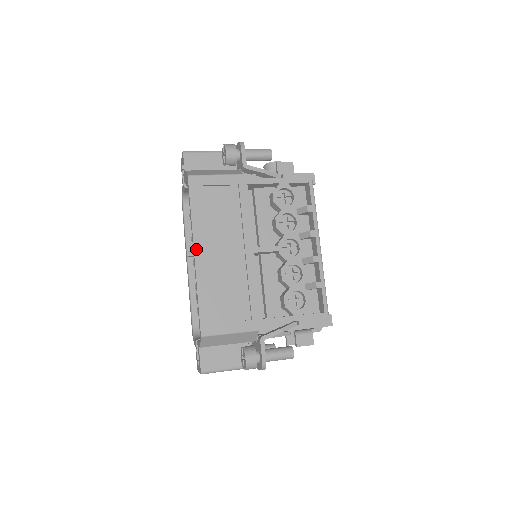
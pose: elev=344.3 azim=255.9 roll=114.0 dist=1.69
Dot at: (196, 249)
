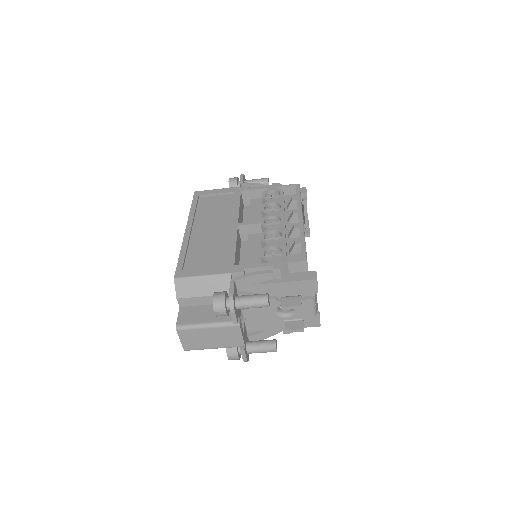
Dot at: (188, 227)
